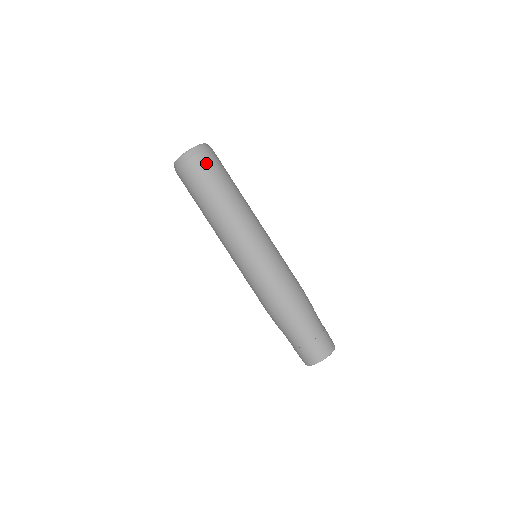
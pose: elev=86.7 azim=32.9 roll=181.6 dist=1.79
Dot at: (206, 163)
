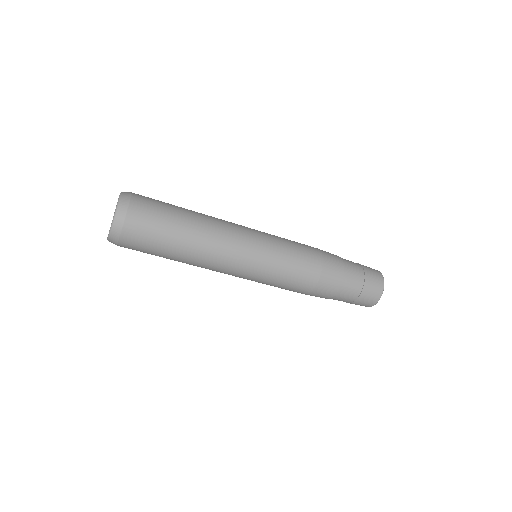
Dot at: (135, 241)
